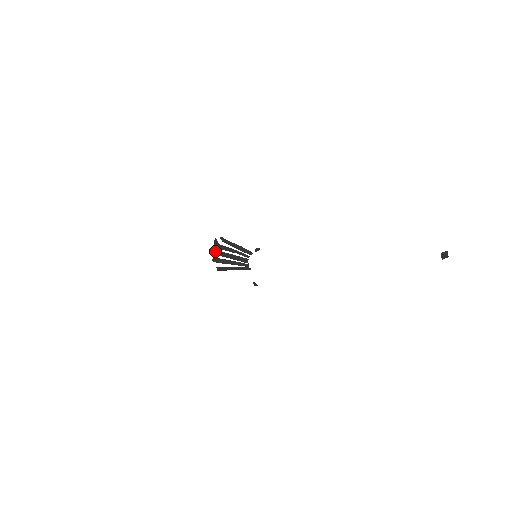
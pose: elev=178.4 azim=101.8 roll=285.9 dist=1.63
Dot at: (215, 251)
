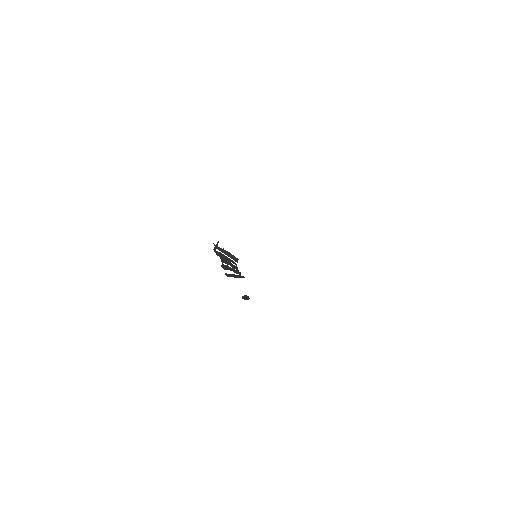
Dot at: occluded
